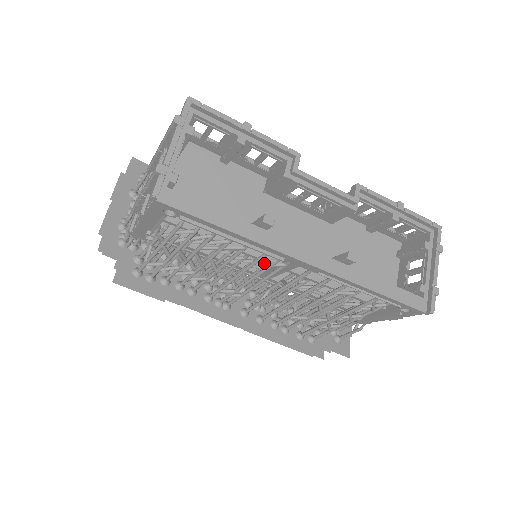
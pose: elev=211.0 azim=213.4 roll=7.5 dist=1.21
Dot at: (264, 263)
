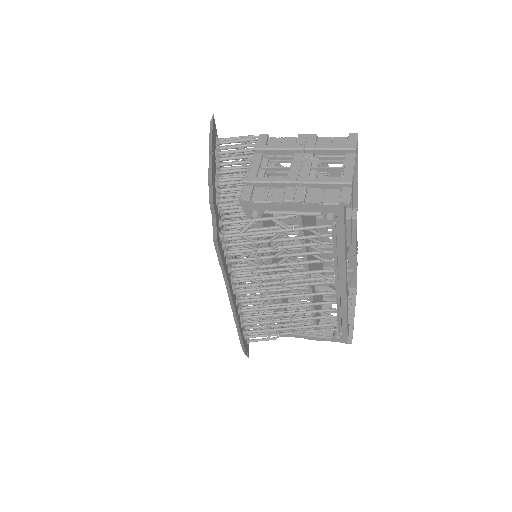
Dot at: occluded
